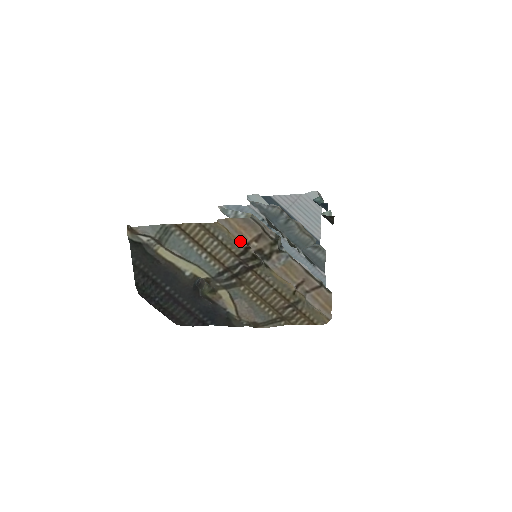
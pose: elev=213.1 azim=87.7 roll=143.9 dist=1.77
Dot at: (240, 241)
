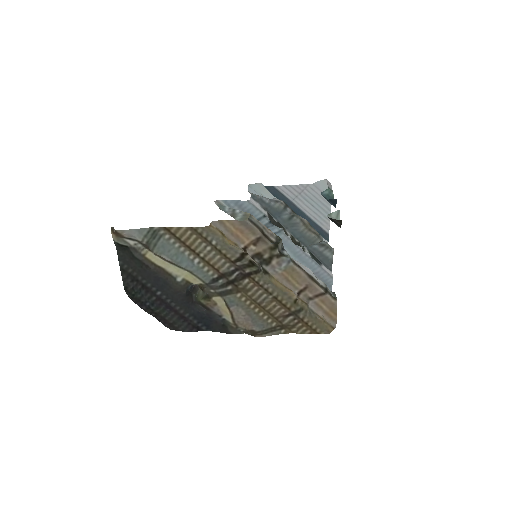
Dot at: (236, 245)
